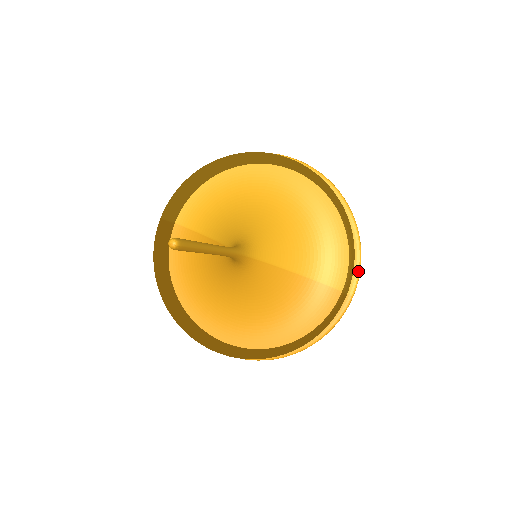
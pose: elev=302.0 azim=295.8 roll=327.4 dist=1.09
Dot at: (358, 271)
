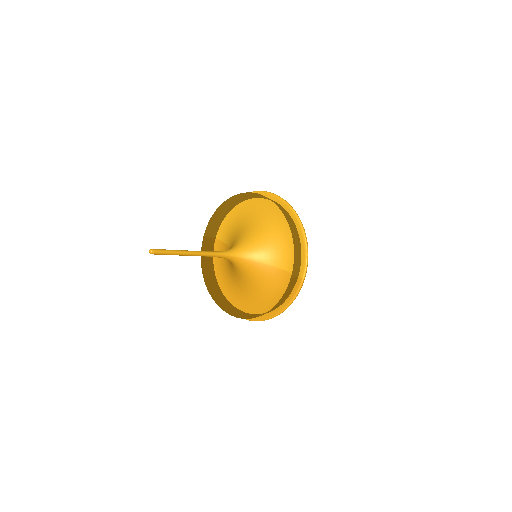
Dot at: (305, 262)
